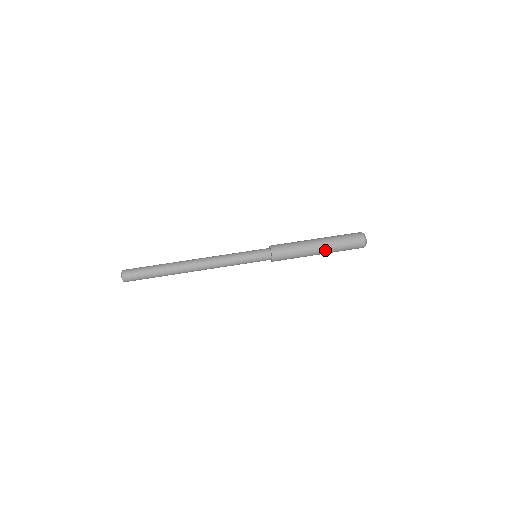
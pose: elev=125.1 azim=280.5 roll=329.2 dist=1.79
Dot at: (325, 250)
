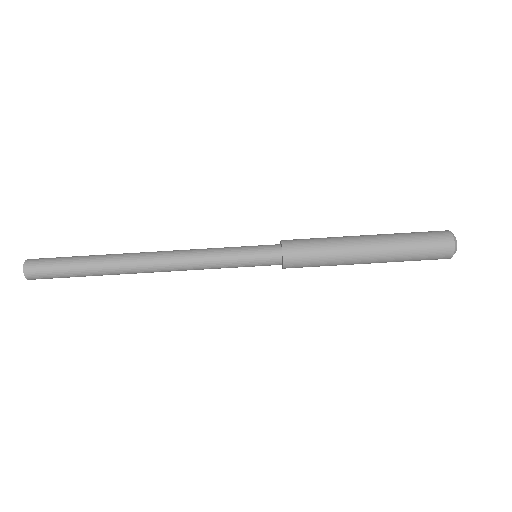
Dot at: (376, 262)
